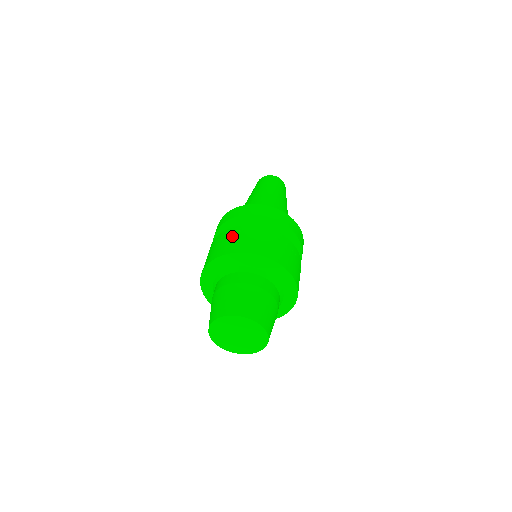
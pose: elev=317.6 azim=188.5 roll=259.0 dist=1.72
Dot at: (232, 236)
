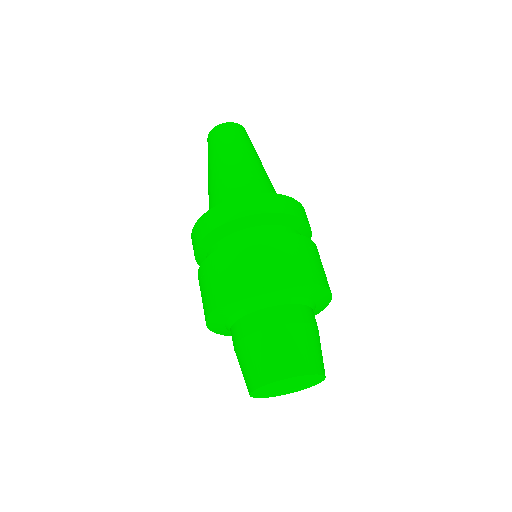
Dot at: (201, 288)
